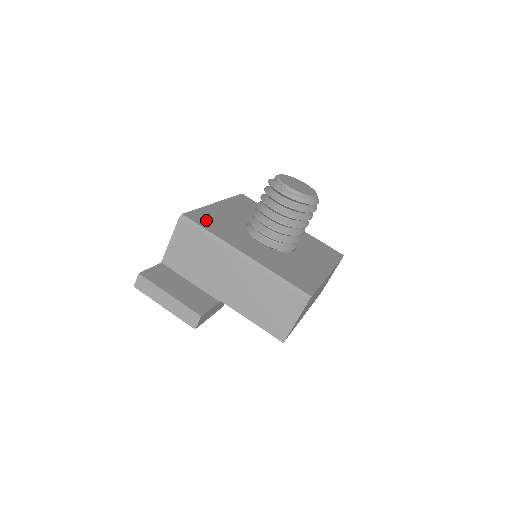
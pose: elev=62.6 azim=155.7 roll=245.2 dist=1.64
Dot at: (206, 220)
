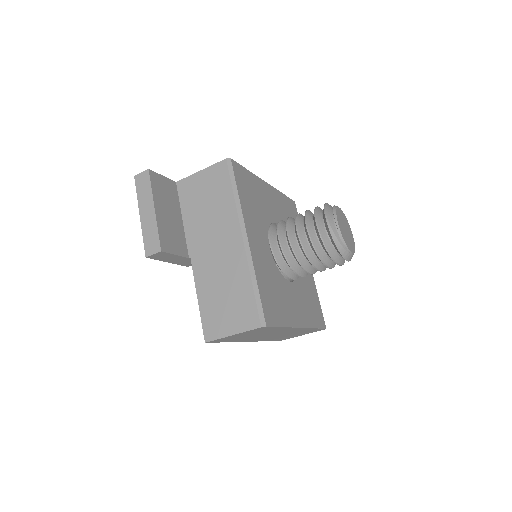
Dot at: (245, 183)
